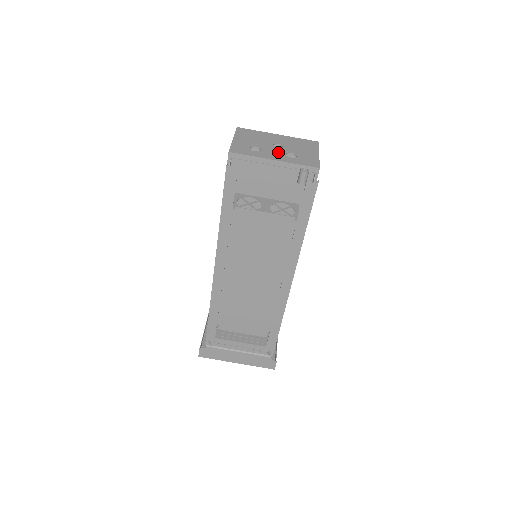
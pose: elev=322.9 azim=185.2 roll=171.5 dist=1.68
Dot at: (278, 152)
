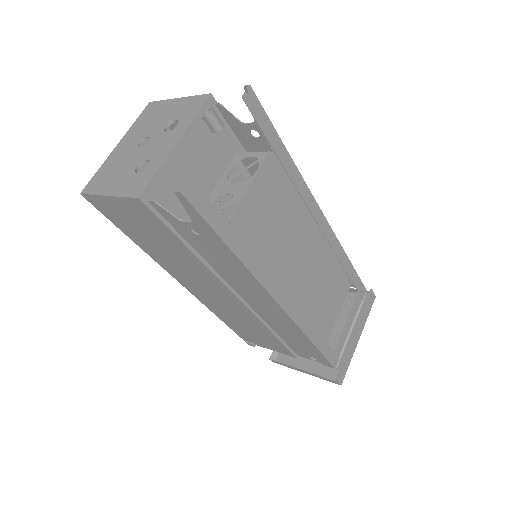
Dot at: (159, 140)
